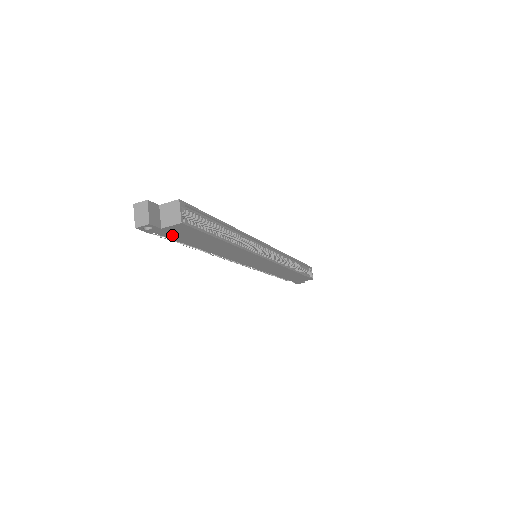
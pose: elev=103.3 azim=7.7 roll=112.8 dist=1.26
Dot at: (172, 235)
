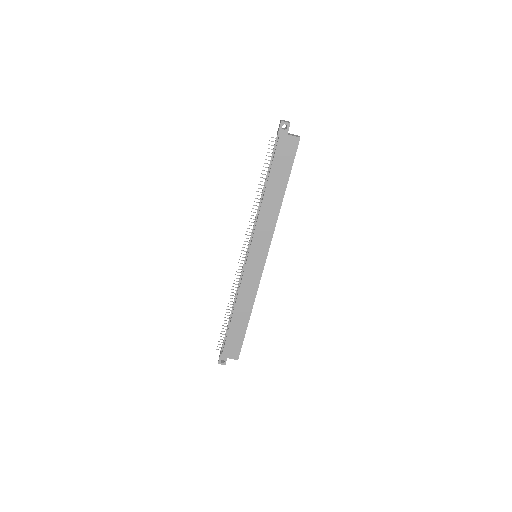
Dot at: (280, 149)
